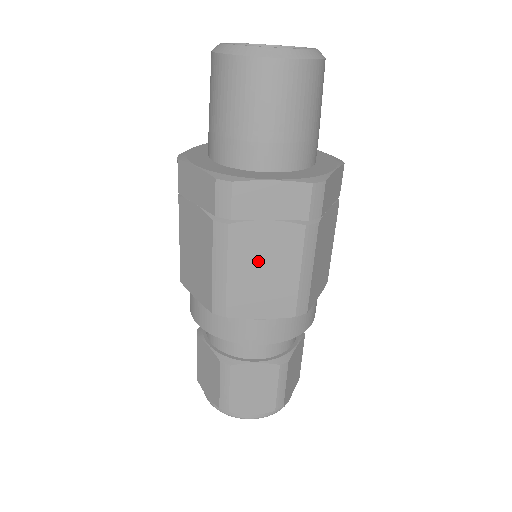
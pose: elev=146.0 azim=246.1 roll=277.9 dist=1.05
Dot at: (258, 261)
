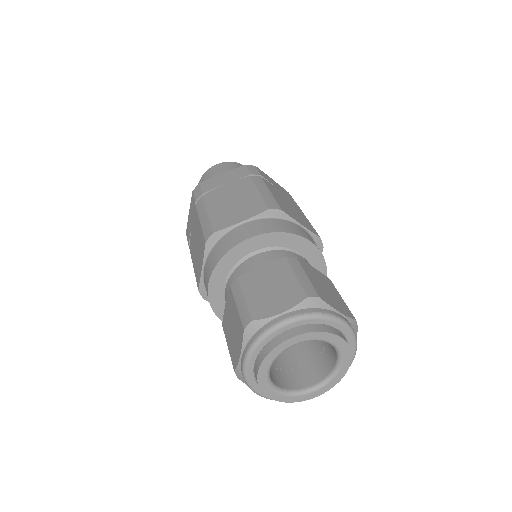
Dot at: (283, 199)
